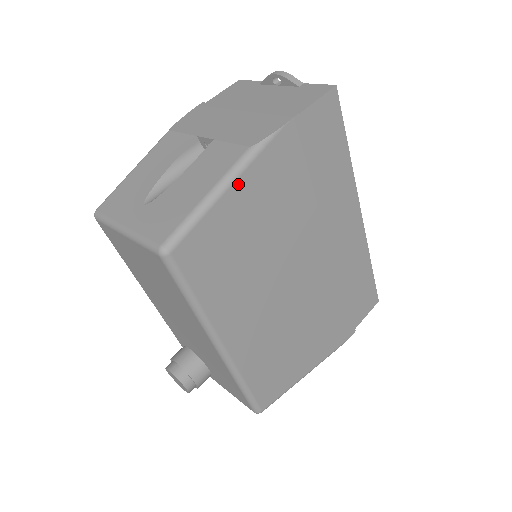
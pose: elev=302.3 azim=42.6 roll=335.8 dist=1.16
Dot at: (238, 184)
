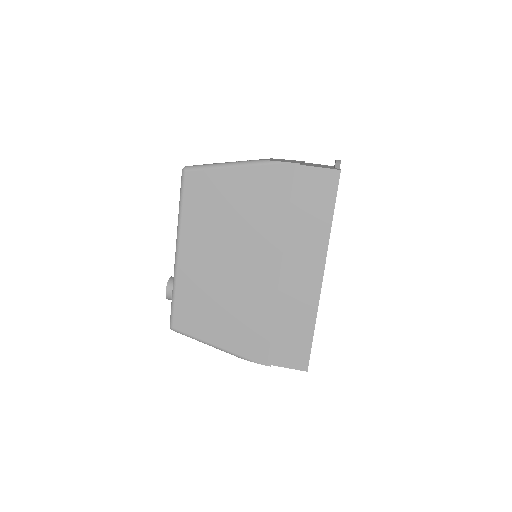
Dot at: (240, 170)
